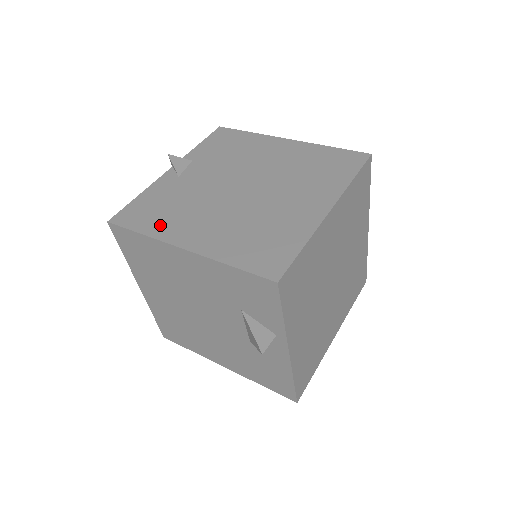
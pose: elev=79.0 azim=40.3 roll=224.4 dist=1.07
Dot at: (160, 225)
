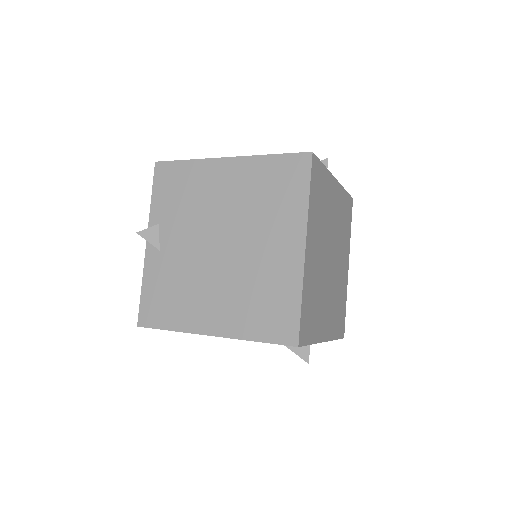
Dot at: (179, 316)
